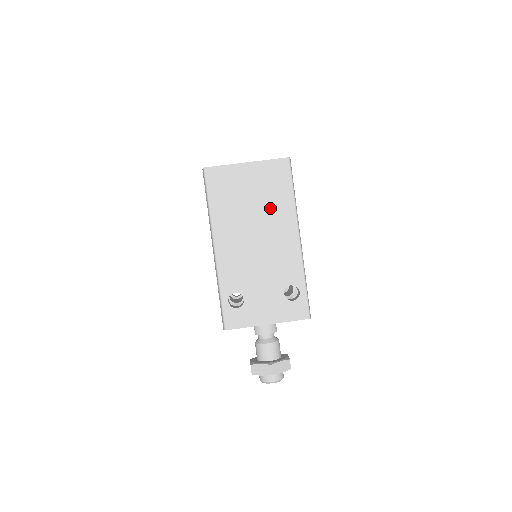
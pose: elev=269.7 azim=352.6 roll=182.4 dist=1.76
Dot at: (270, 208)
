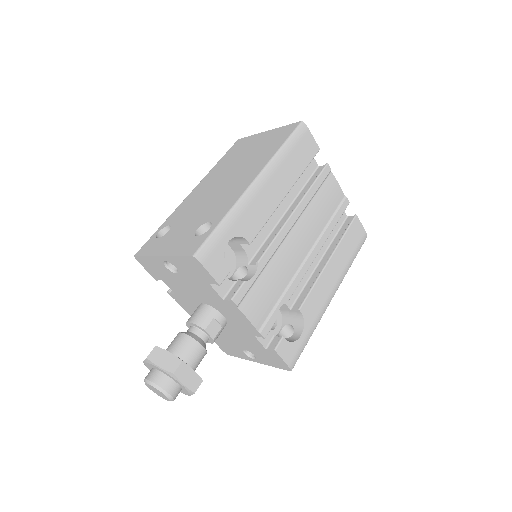
Dot at: (254, 159)
